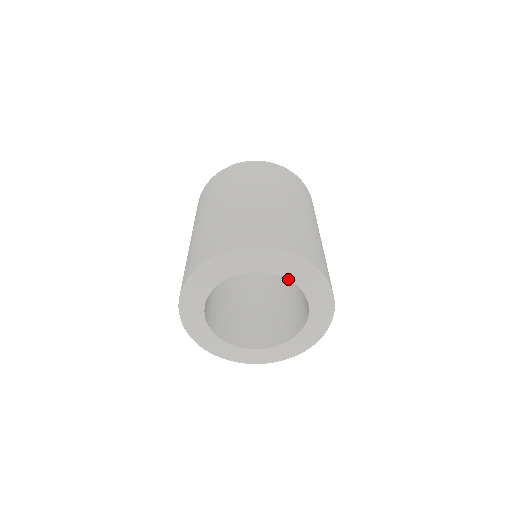
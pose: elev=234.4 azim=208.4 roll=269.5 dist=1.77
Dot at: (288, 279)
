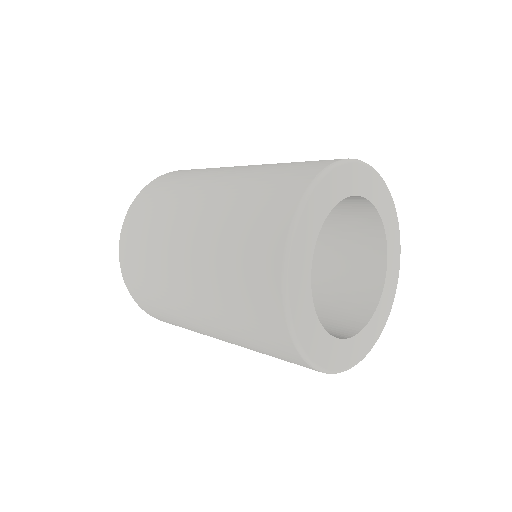
Dot at: (378, 211)
